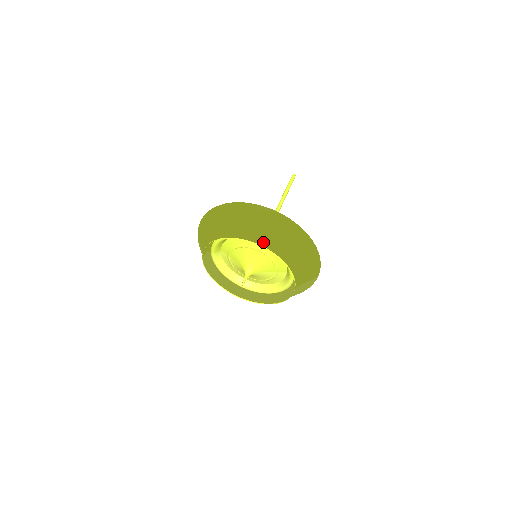
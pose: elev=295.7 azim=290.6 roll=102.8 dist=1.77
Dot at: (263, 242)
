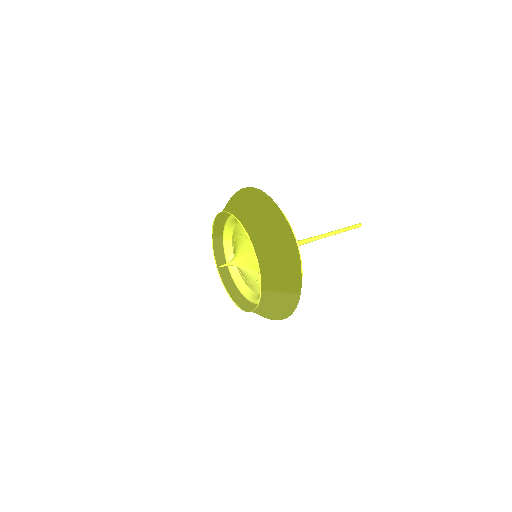
Dot at: (244, 220)
